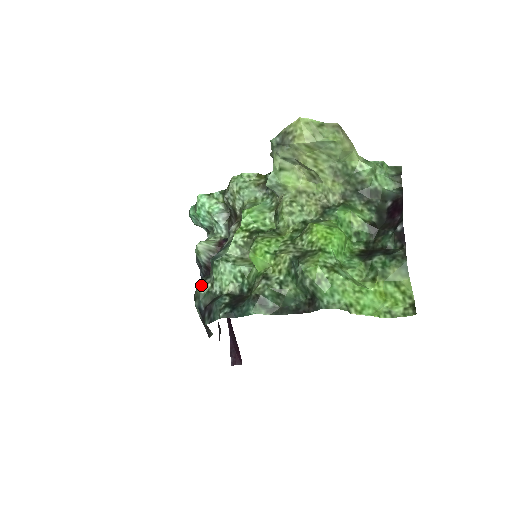
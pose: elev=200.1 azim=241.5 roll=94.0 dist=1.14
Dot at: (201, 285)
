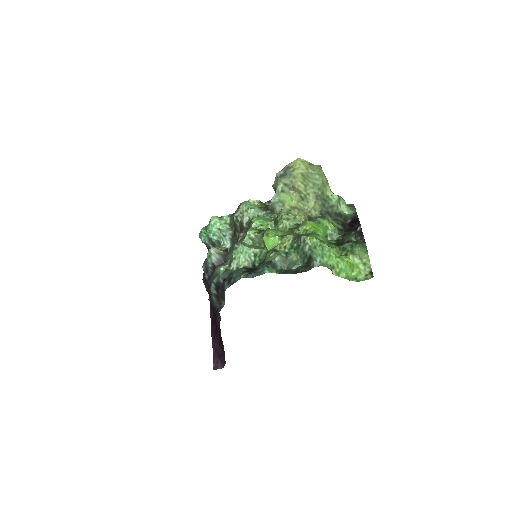
Dot at: (221, 266)
